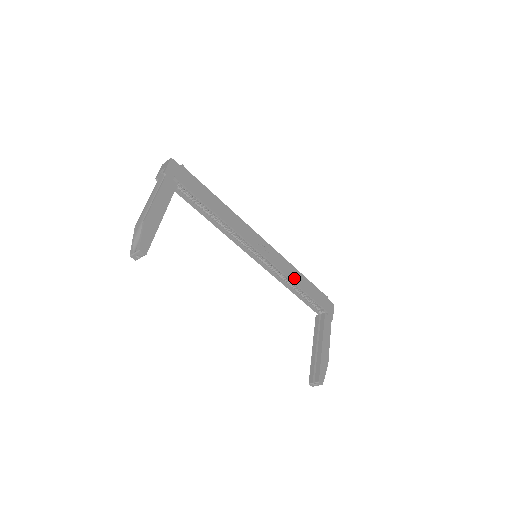
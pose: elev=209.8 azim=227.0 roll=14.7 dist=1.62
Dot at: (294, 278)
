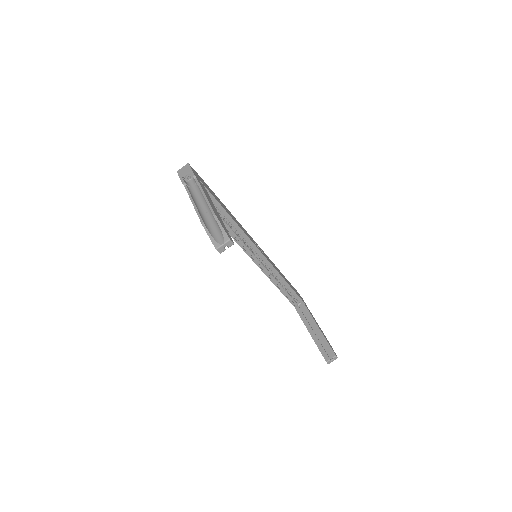
Dot at: (280, 274)
